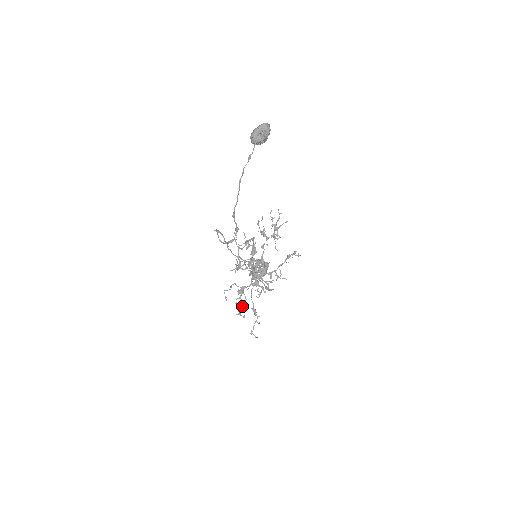
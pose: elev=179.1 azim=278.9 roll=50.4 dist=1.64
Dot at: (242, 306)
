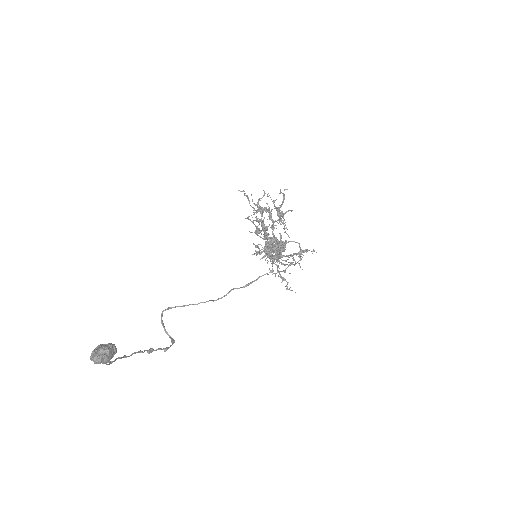
Dot at: occluded
